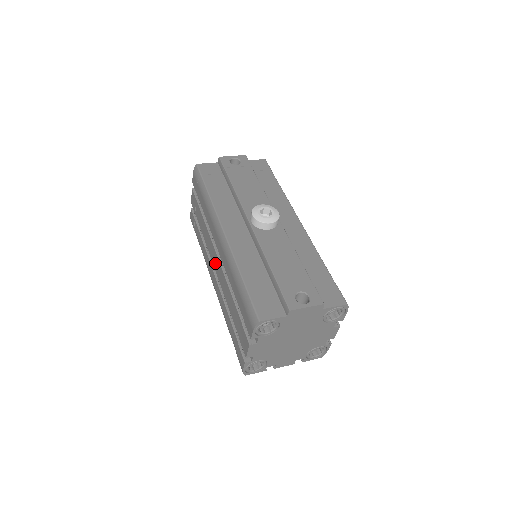
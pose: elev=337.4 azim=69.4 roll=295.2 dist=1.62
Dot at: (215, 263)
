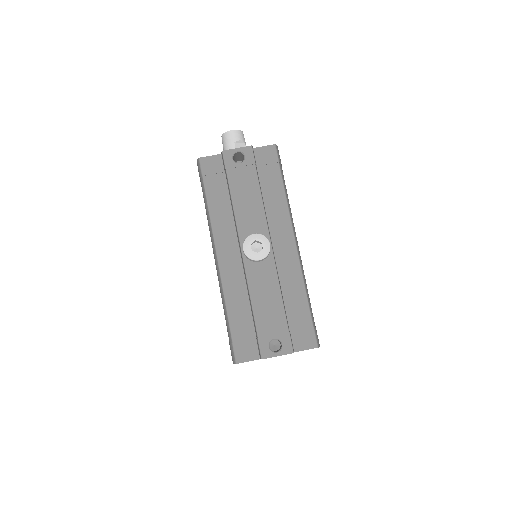
Dot at: occluded
